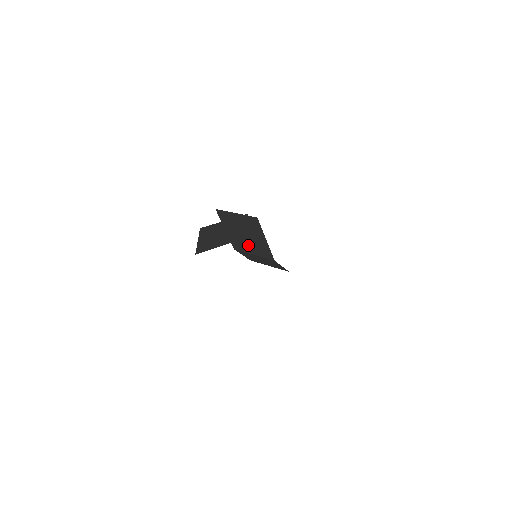
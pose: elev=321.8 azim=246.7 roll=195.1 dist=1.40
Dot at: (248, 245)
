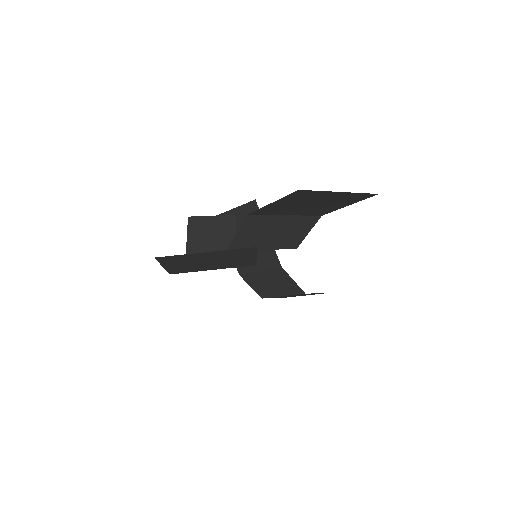
Dot at: occluded
